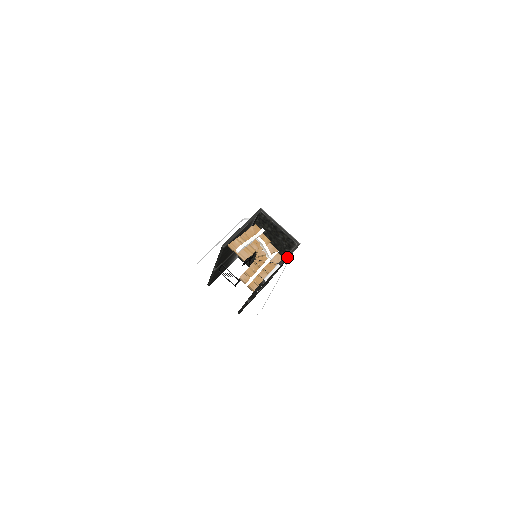
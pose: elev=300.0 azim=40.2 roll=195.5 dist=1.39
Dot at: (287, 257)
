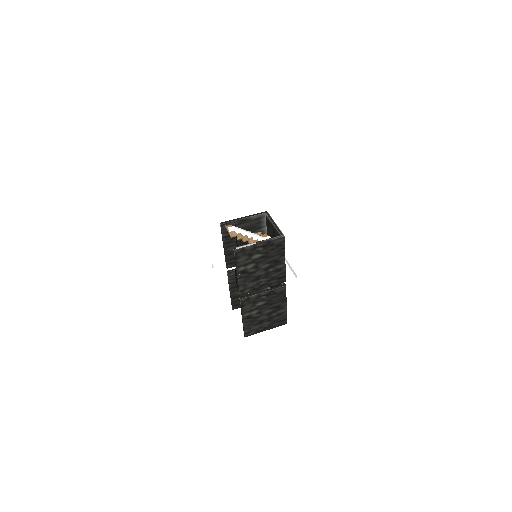
Dot at: (266, 240)
